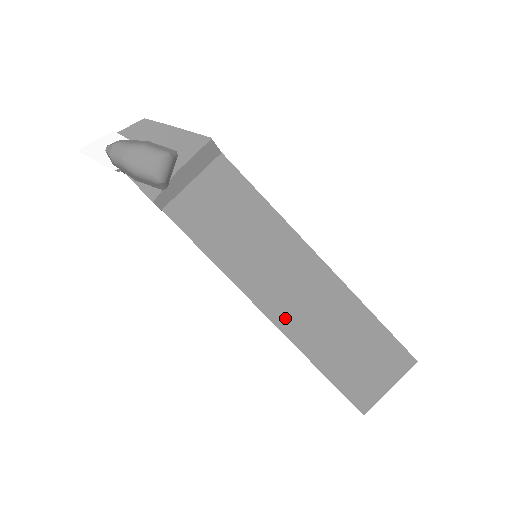
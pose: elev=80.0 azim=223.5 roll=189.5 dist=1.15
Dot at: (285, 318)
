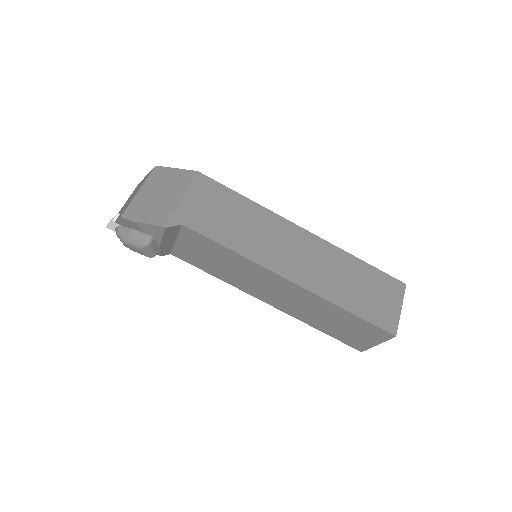
Dot at: (281, 306)
